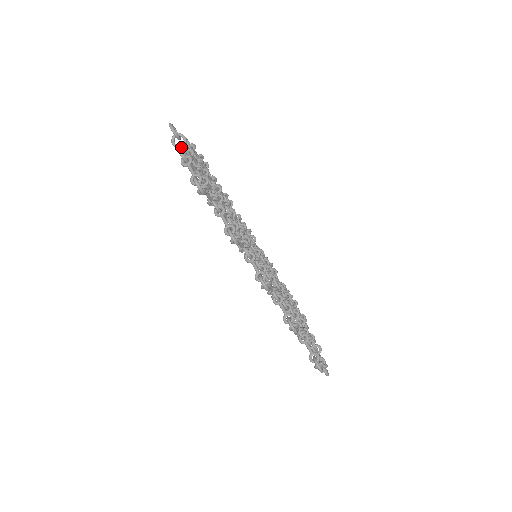
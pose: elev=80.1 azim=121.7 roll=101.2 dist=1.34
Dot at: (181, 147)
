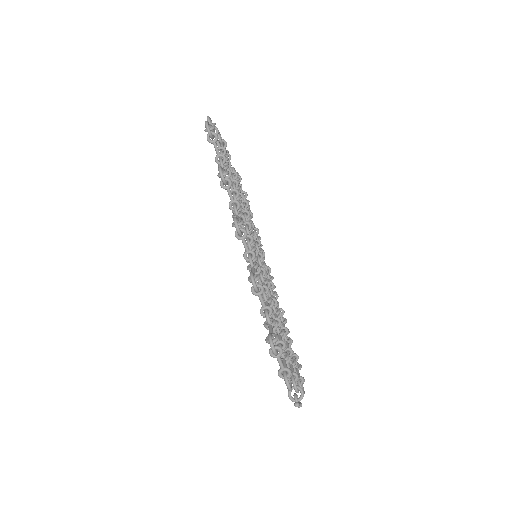
Dot at: occluded
